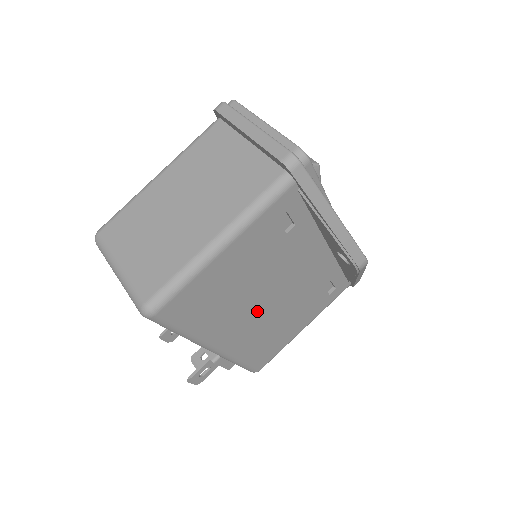
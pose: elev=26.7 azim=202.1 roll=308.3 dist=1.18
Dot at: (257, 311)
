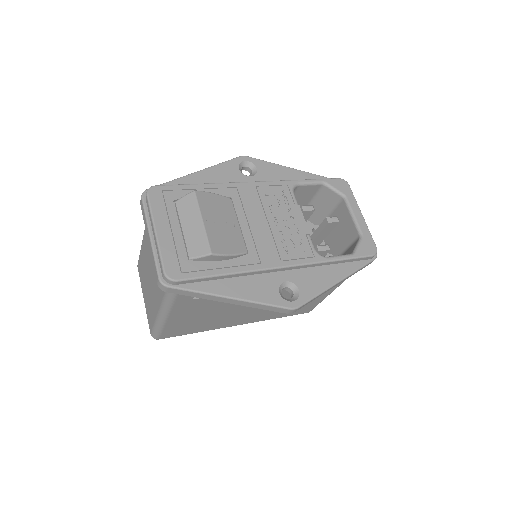
Dot at: (251, 310)
